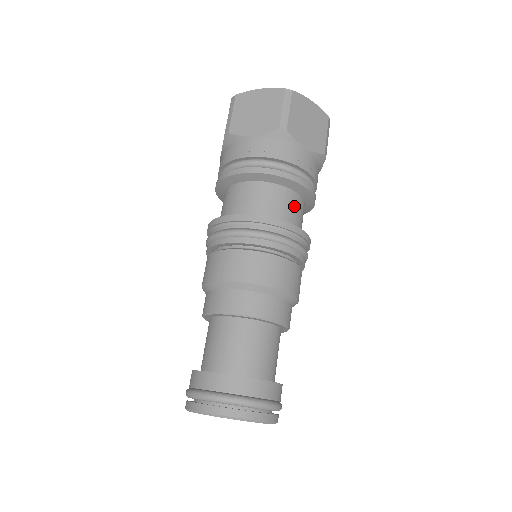
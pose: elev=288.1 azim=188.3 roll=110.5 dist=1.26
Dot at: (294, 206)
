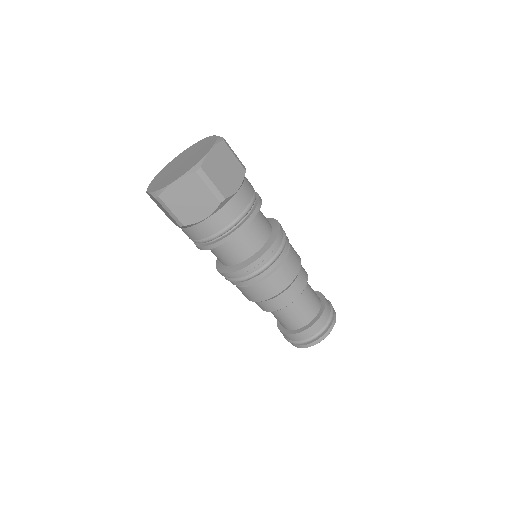
Dot at: (238, 246)
